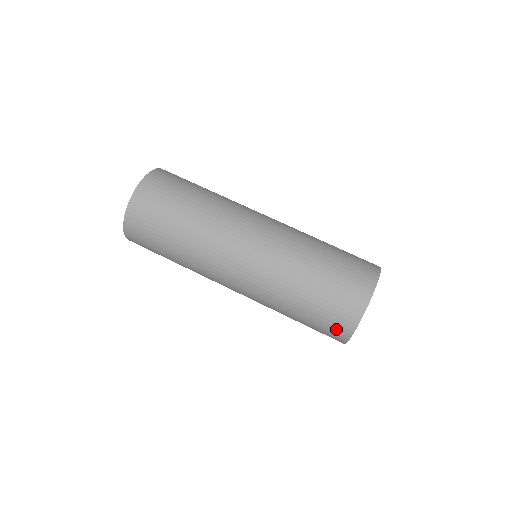
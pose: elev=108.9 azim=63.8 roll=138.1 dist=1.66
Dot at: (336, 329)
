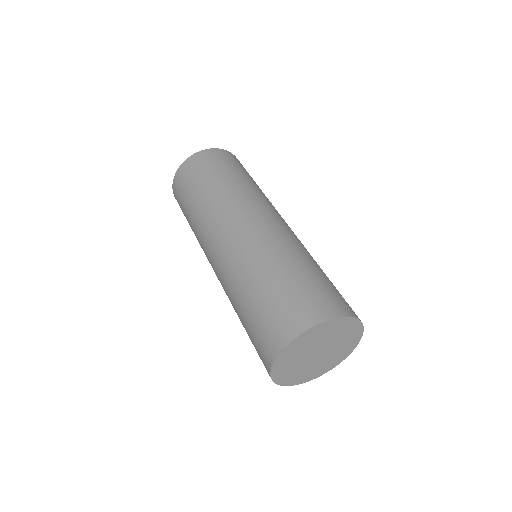
Dot at: occluded
